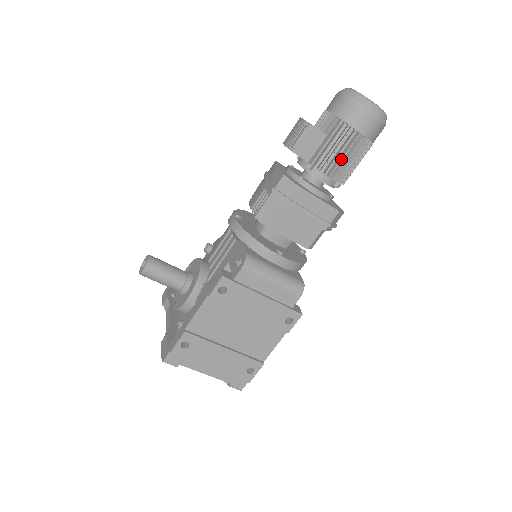
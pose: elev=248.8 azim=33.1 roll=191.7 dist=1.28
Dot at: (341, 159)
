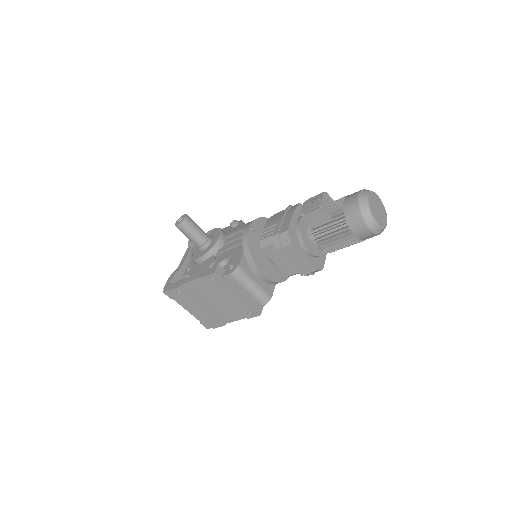
Dot at: (332, 242)
